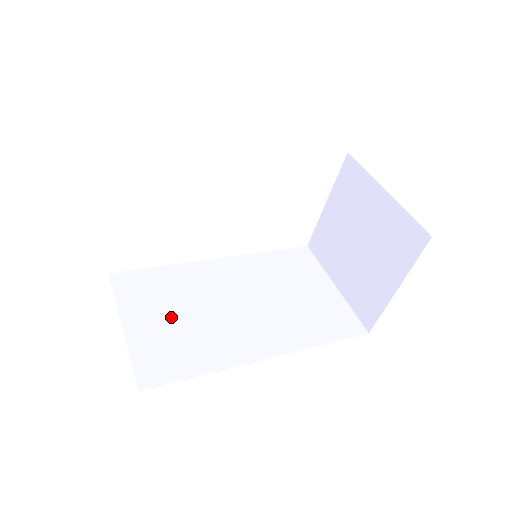
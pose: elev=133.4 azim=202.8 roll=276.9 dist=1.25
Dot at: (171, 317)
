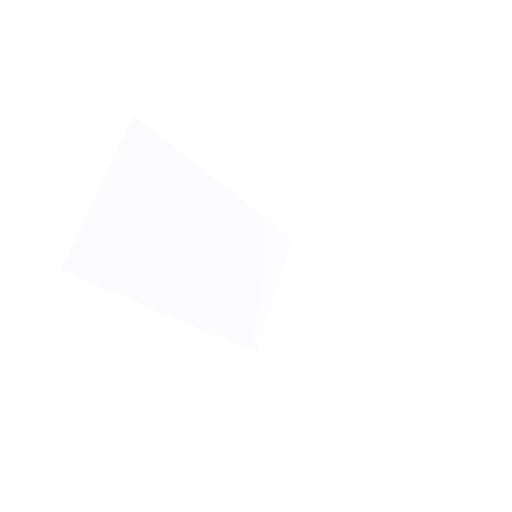
Dot at: (145, 216)
